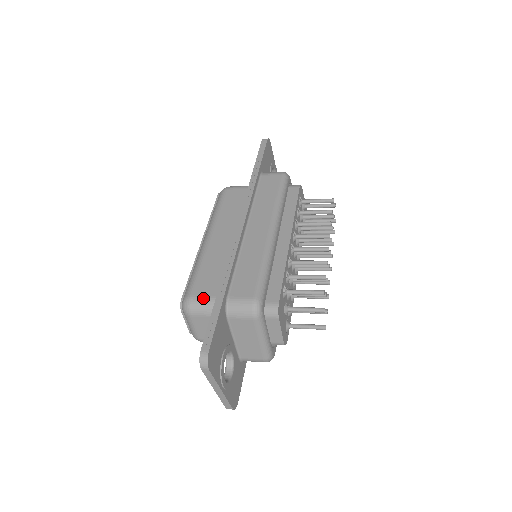
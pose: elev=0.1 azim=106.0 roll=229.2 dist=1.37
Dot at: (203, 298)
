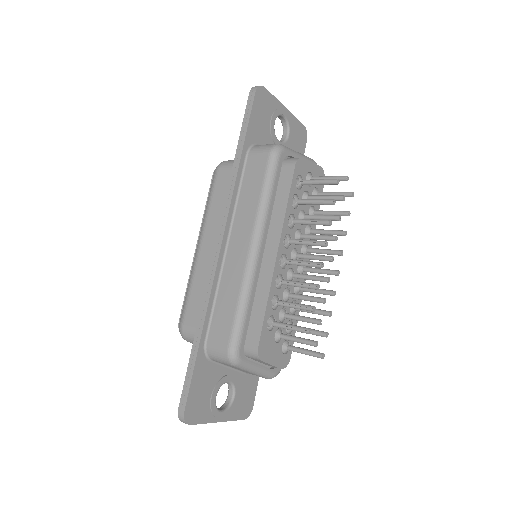
Dot at: (192, 330)
